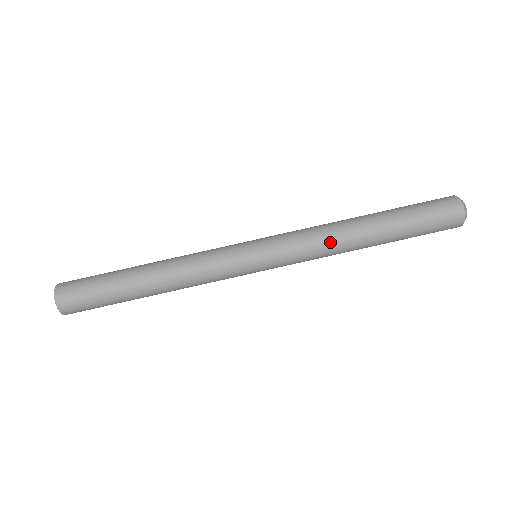
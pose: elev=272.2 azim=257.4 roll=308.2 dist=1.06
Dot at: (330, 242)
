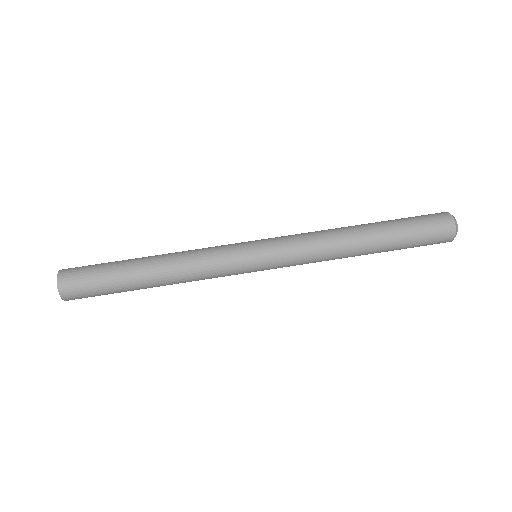
Dot at: (328, 245)
